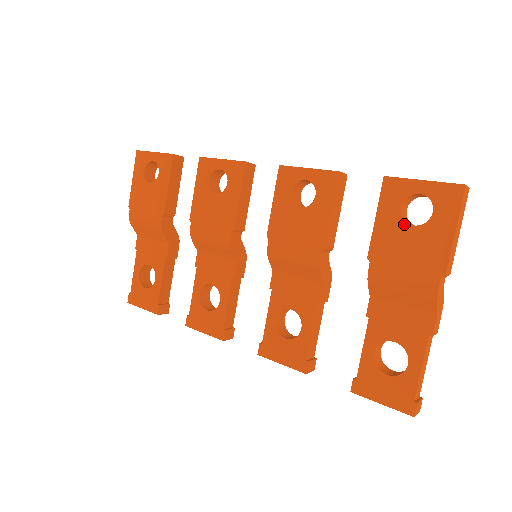
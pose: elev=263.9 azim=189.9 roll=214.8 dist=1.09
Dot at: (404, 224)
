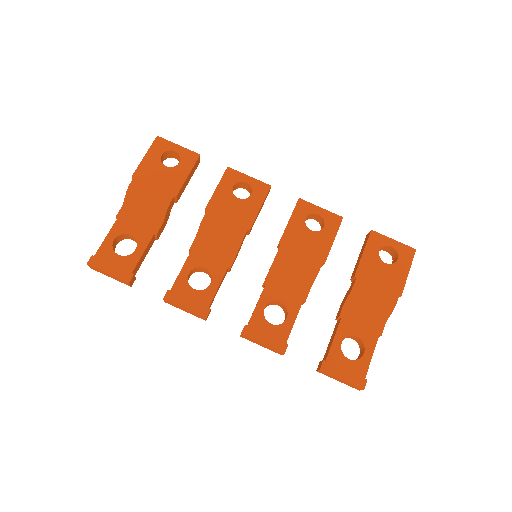
Dot at: (381, 261)
